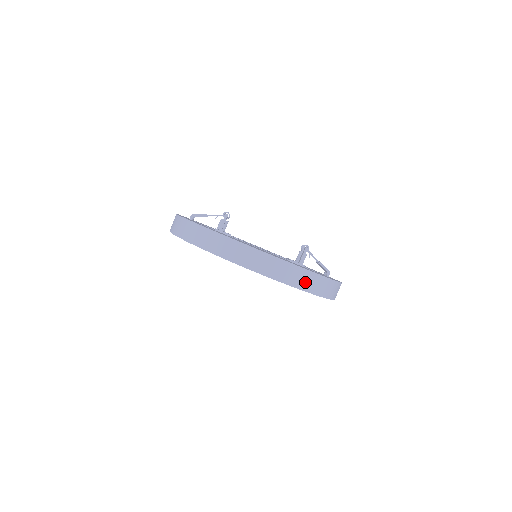
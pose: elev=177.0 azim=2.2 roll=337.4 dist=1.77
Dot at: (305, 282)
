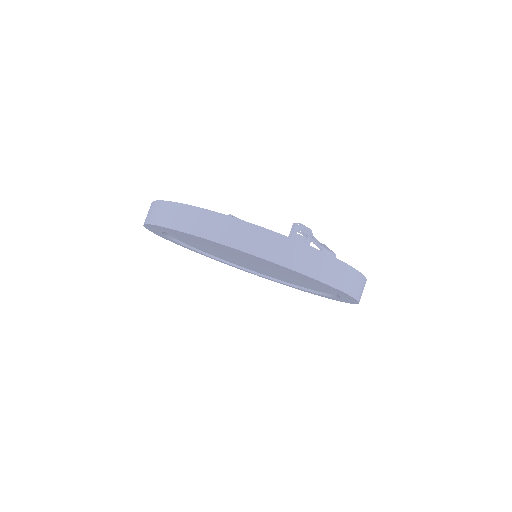
Dot at: (207, 227)
